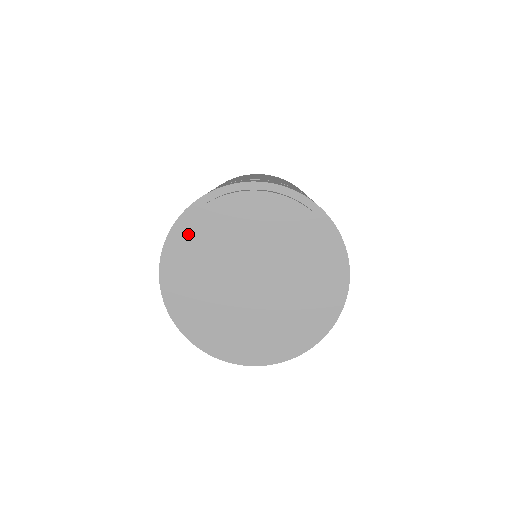
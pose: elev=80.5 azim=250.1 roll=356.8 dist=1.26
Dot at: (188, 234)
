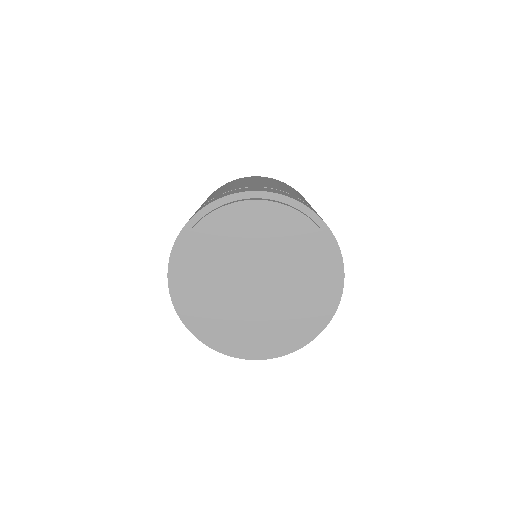
Dot at: (217, 220)
